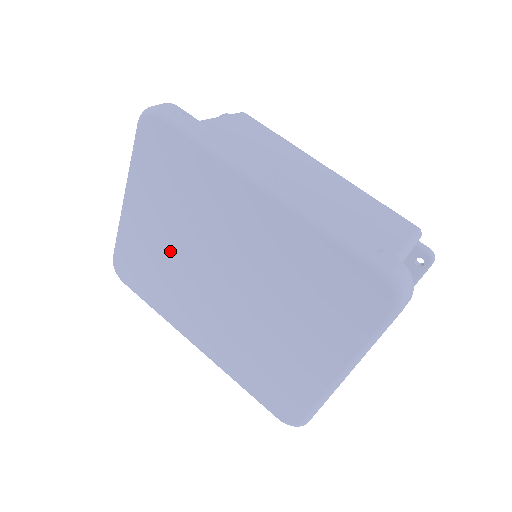
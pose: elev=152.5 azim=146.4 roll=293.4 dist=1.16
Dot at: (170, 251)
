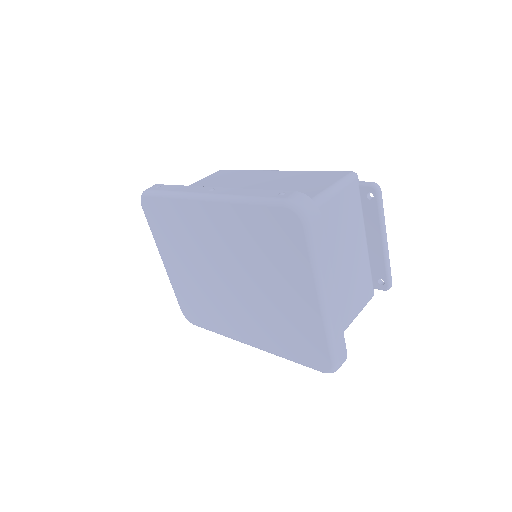
Dot at: (198, 280)
